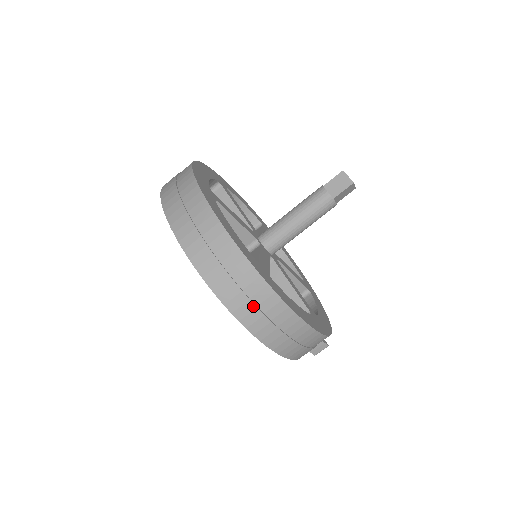
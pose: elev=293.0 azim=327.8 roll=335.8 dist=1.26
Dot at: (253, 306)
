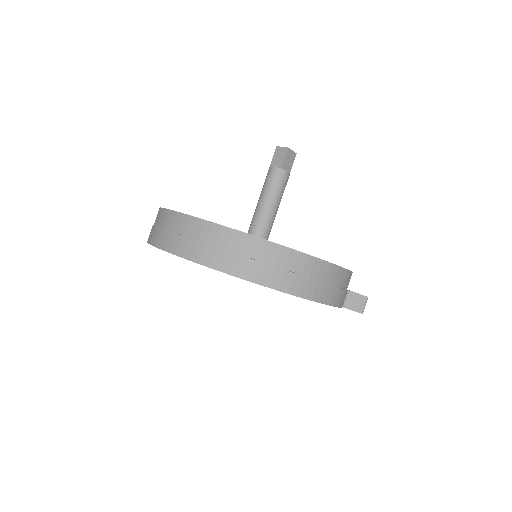
Dot at: (241, 257)
